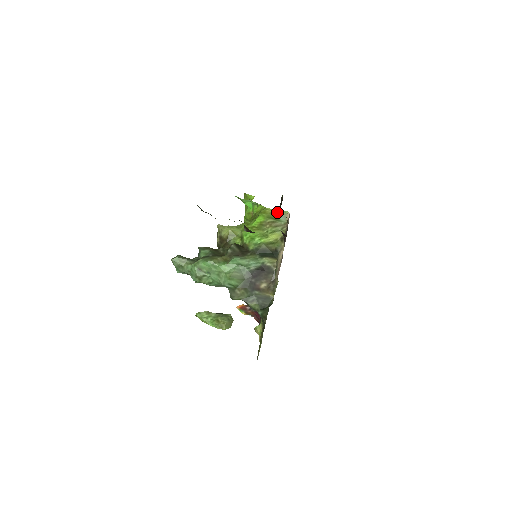
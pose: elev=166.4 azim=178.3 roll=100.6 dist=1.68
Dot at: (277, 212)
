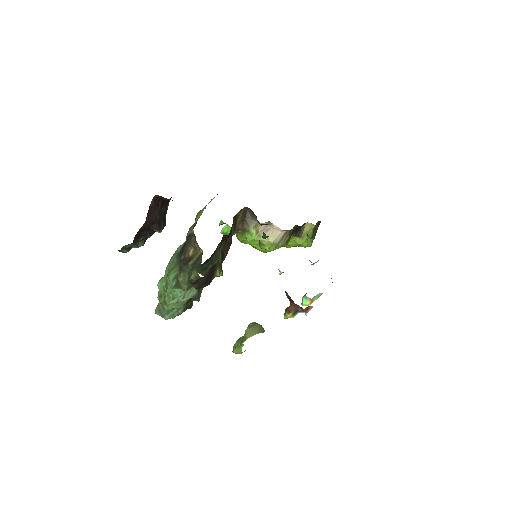
Dot at: occluded
